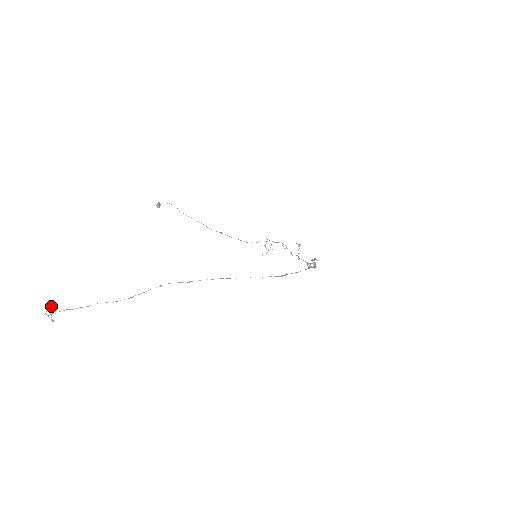
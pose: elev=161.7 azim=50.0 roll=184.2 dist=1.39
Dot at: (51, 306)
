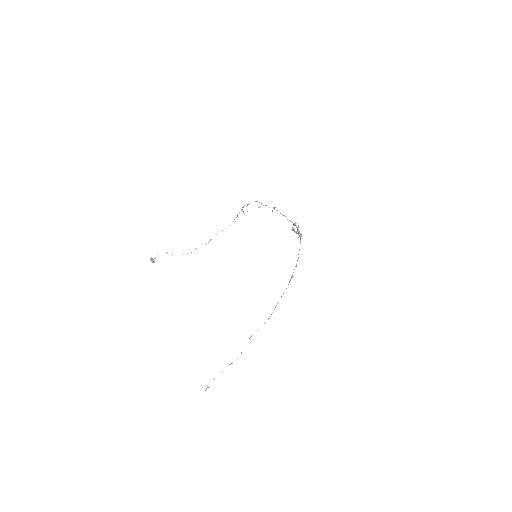
Dot at: occluded
